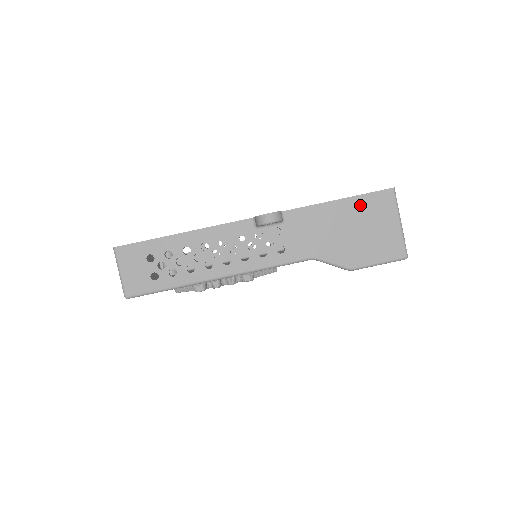
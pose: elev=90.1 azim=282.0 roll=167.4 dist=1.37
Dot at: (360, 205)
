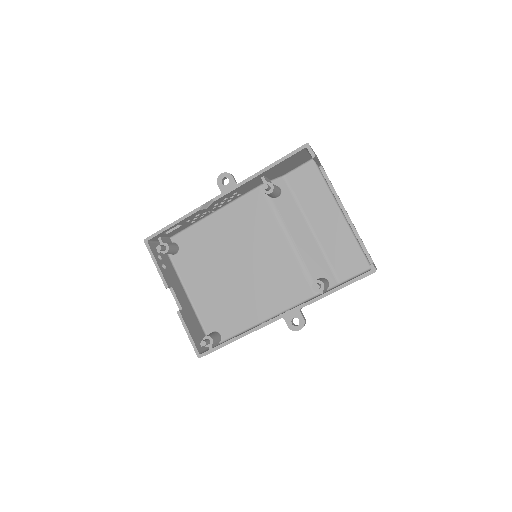
Dot at: occluded
